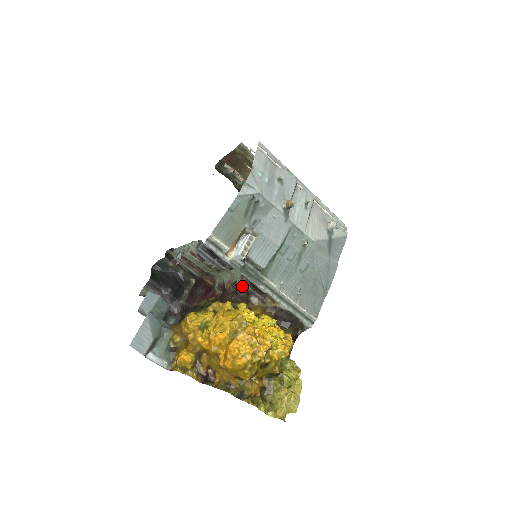
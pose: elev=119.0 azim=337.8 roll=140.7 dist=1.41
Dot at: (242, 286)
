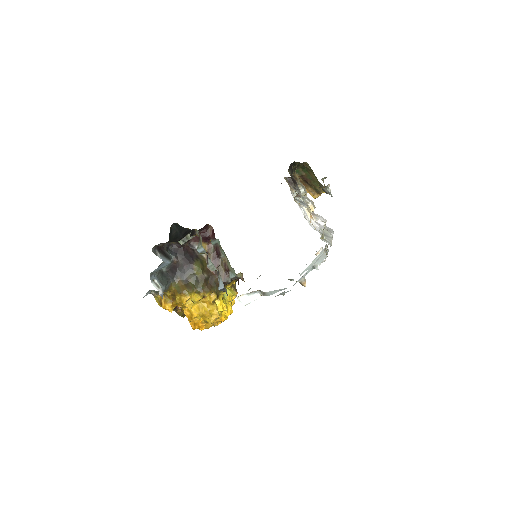
Dot at: (231, 280)
